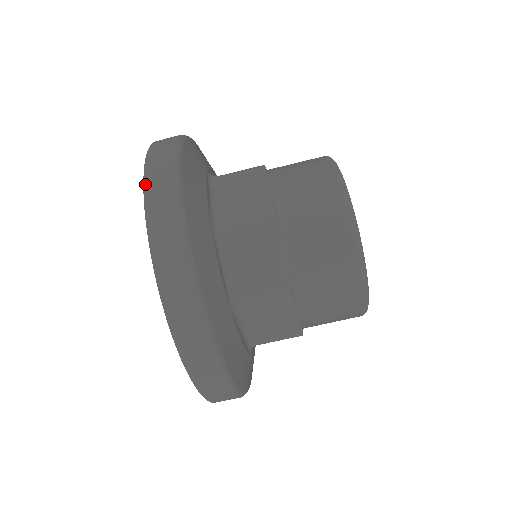
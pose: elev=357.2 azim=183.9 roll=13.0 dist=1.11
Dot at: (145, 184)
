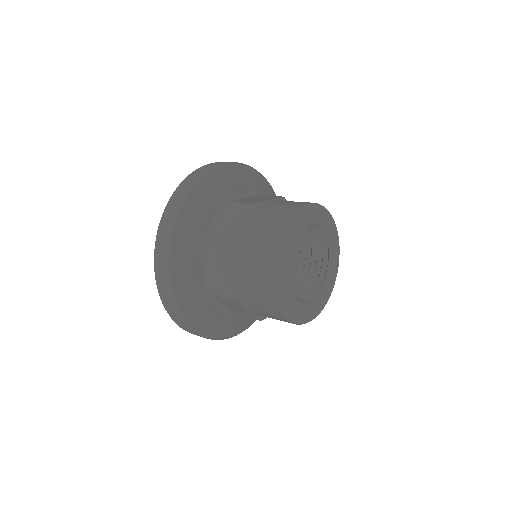
Dot at: (164, 213)
